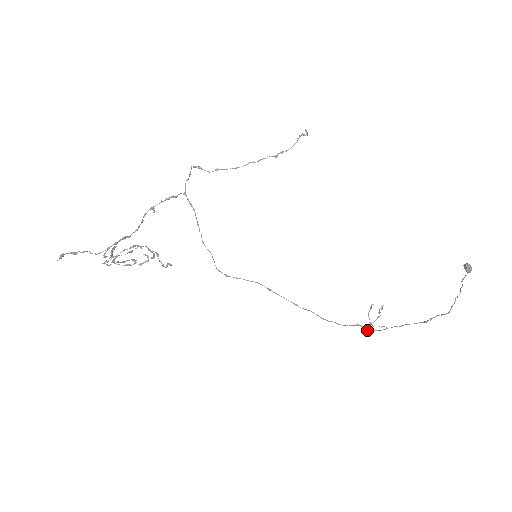
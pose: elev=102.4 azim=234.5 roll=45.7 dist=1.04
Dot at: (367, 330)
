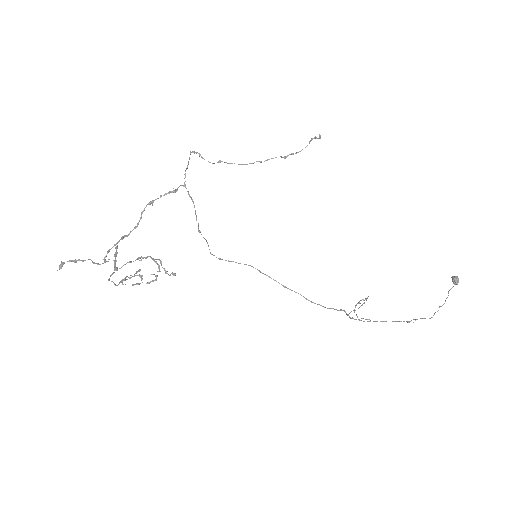
Dot at: (351, 318)
